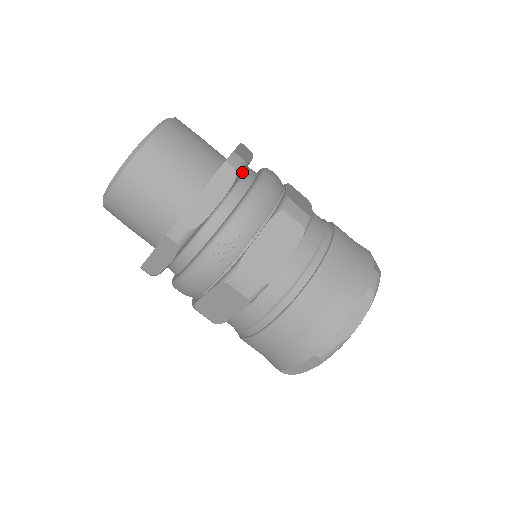
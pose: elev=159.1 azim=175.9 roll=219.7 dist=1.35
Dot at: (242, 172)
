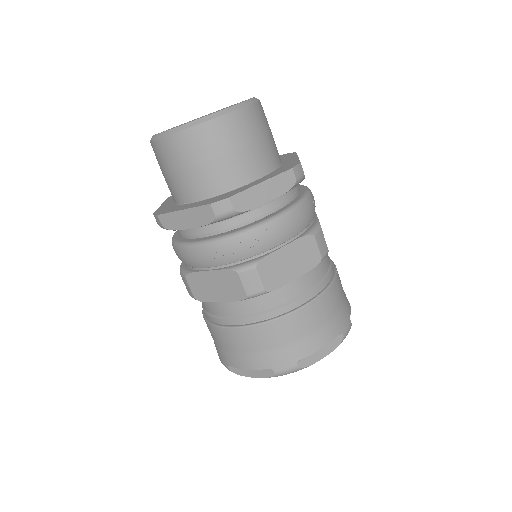
Dot at: occluded
